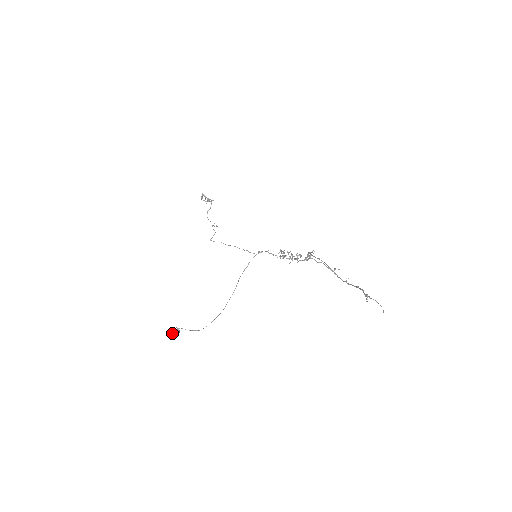
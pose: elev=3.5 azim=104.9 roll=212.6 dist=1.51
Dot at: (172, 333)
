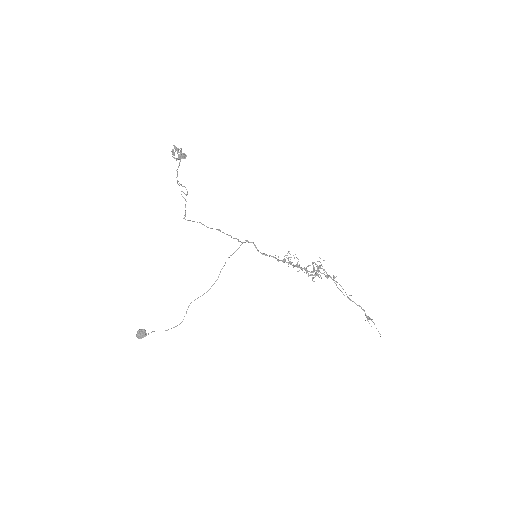
Dot at: (137, 336)
